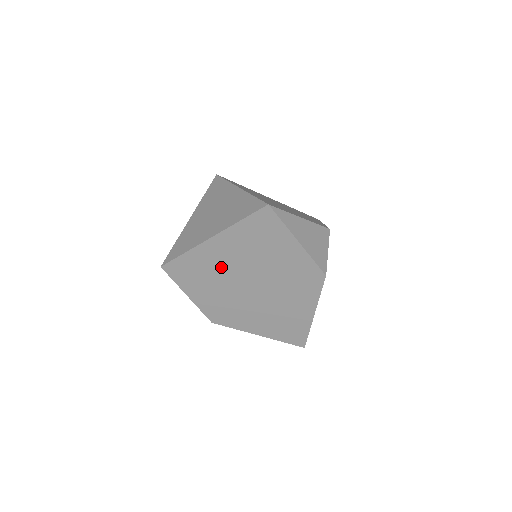
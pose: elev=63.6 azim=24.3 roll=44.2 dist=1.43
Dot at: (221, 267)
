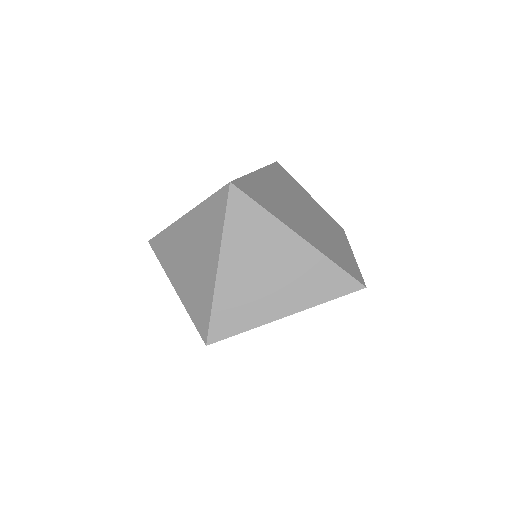
Dot at: occluded
